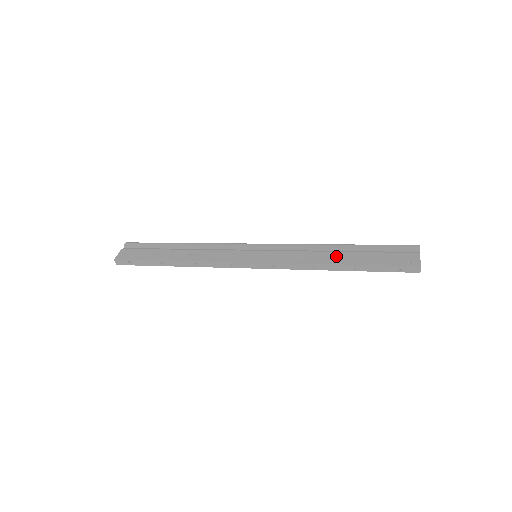
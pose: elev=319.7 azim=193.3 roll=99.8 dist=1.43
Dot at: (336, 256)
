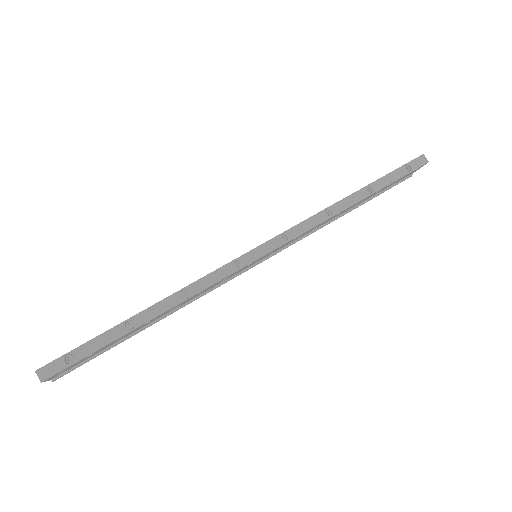
Dot at: occluded
